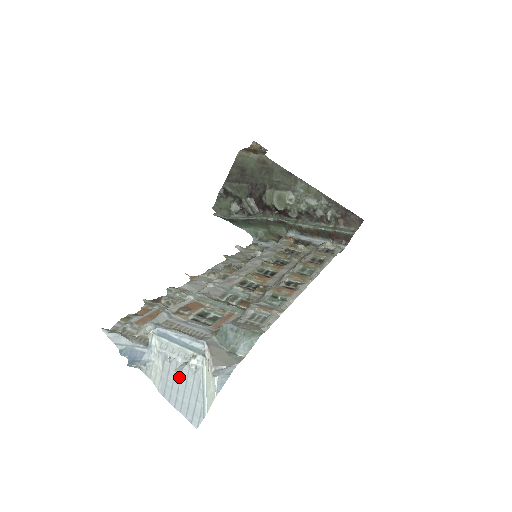
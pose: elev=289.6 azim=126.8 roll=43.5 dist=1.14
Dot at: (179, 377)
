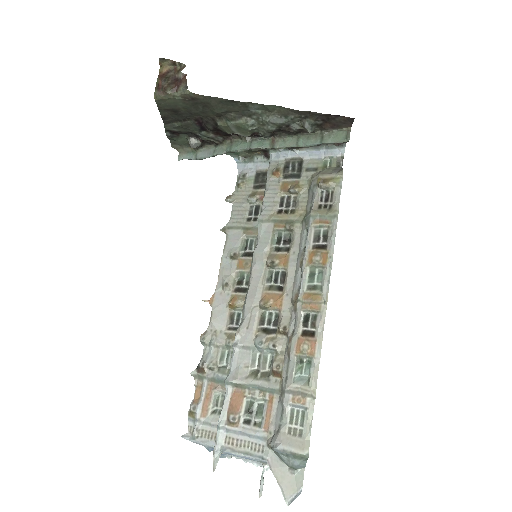
Dot at: occluded
